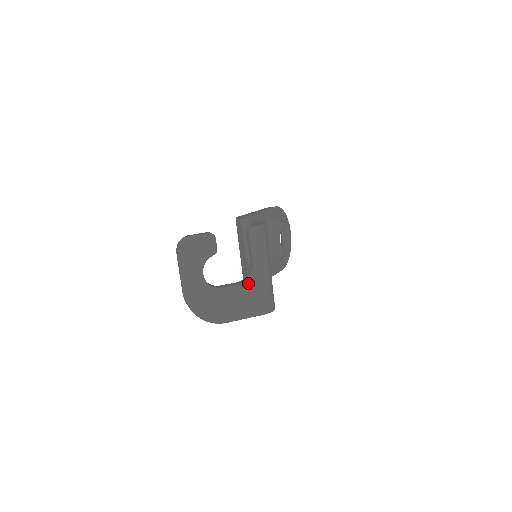
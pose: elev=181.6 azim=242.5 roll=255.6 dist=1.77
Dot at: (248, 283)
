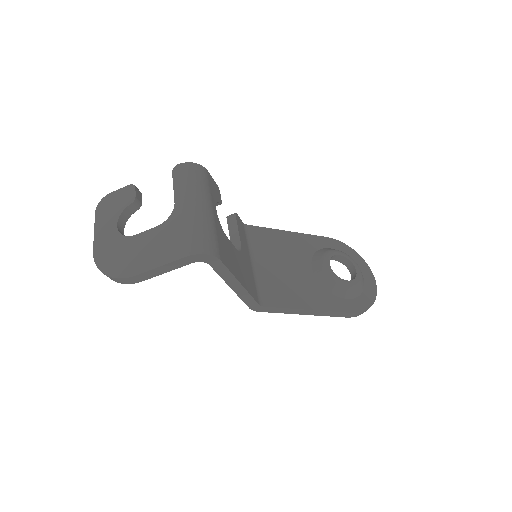
Dot at: (167, 223)
